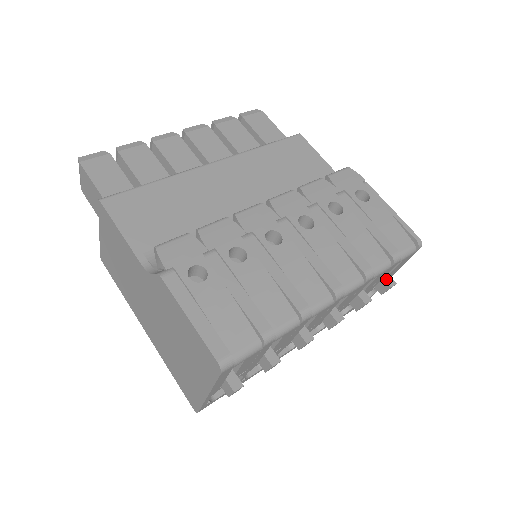
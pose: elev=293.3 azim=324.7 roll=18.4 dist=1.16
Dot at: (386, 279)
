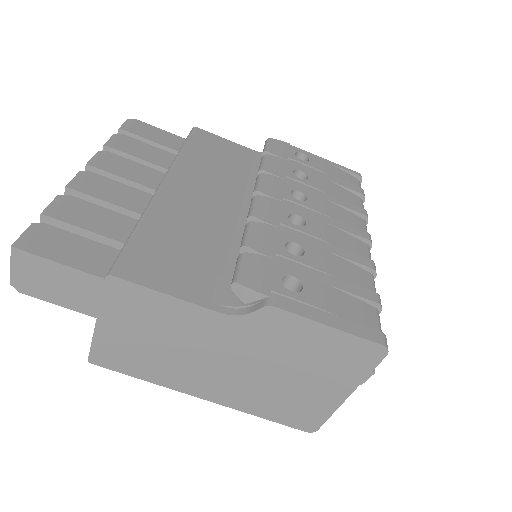
Dot at: occluded
